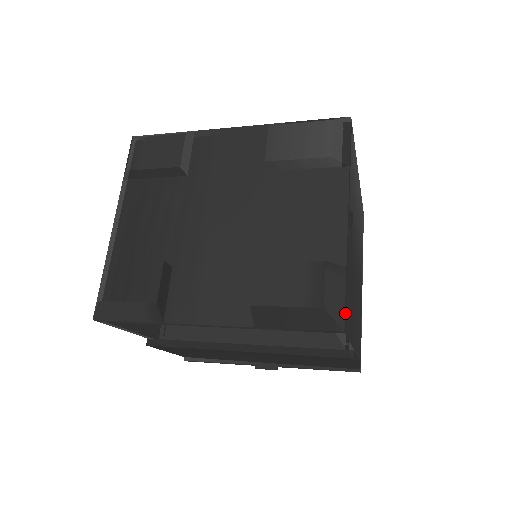
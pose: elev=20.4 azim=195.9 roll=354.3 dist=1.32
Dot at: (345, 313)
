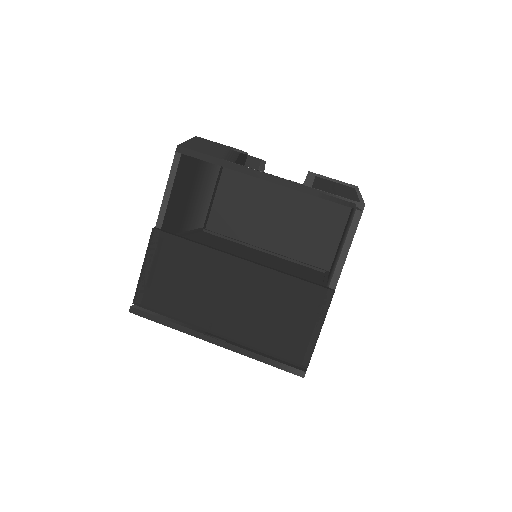
Dot at: occluded
